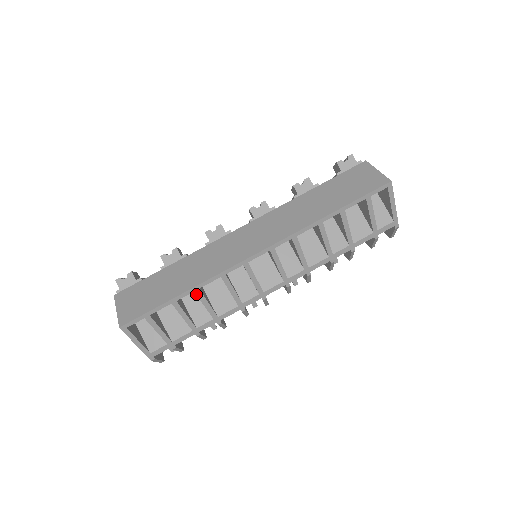
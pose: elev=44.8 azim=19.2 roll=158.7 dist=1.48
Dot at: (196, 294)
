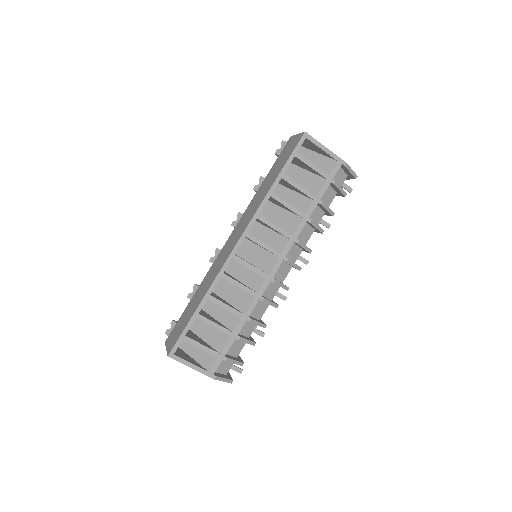
Dot at: occluded
